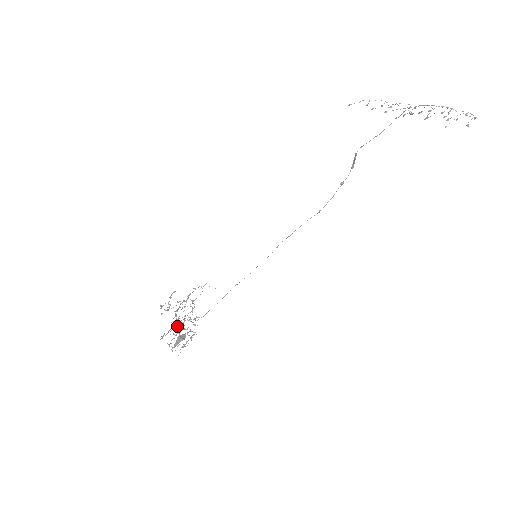
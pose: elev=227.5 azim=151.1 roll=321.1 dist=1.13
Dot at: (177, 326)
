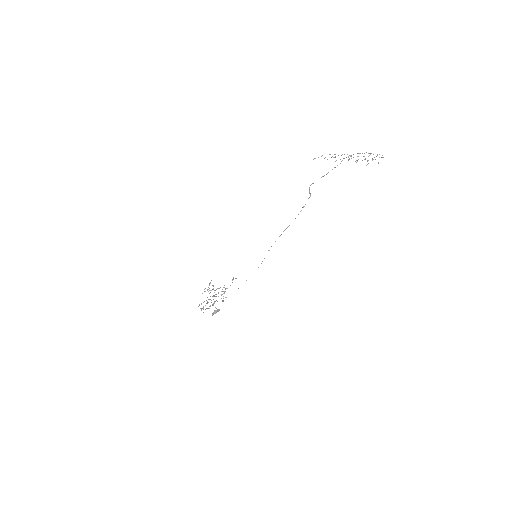
Dot at: (208, 299)
